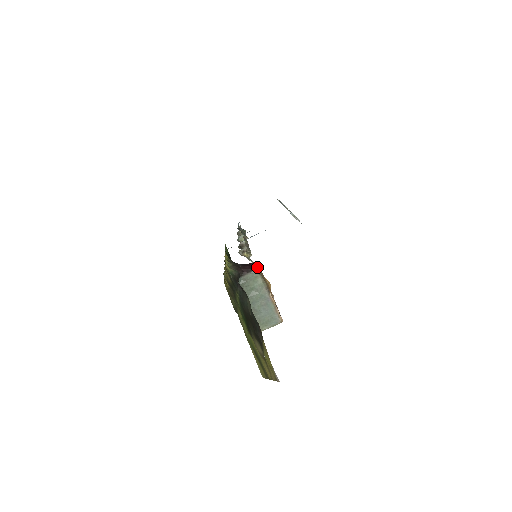
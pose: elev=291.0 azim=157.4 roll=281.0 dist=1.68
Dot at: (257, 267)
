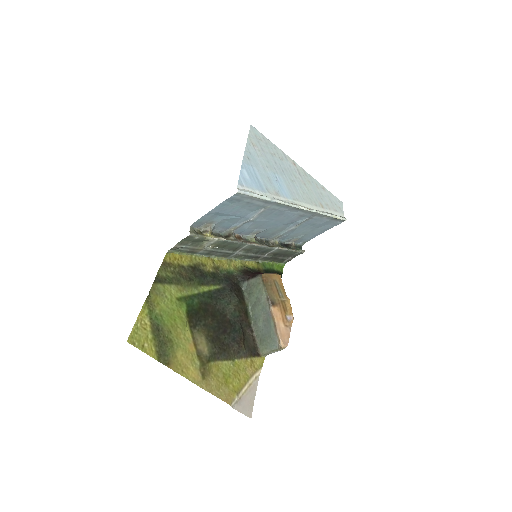
Dot at: (264, 273)
